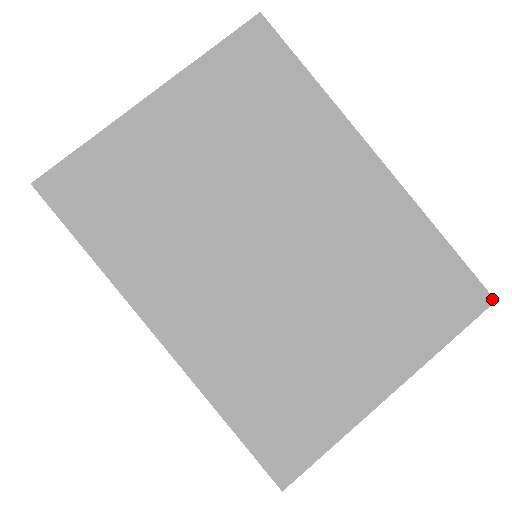
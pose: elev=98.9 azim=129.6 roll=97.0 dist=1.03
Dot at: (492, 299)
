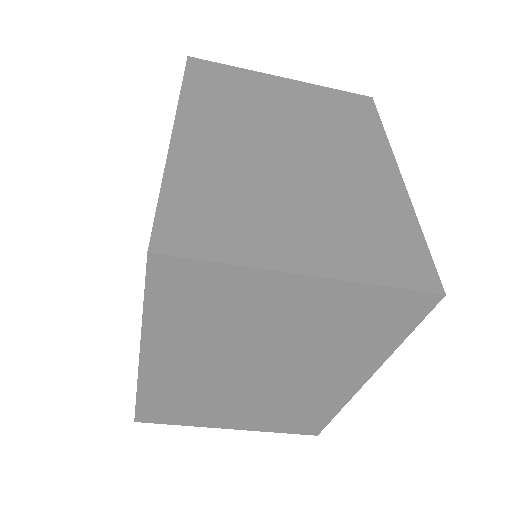
Dot at: (317, 435)
